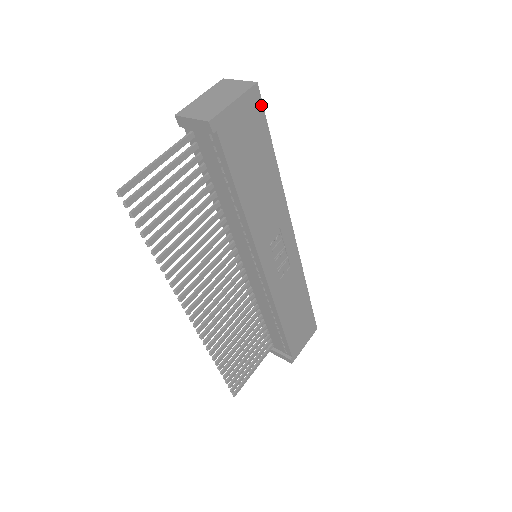
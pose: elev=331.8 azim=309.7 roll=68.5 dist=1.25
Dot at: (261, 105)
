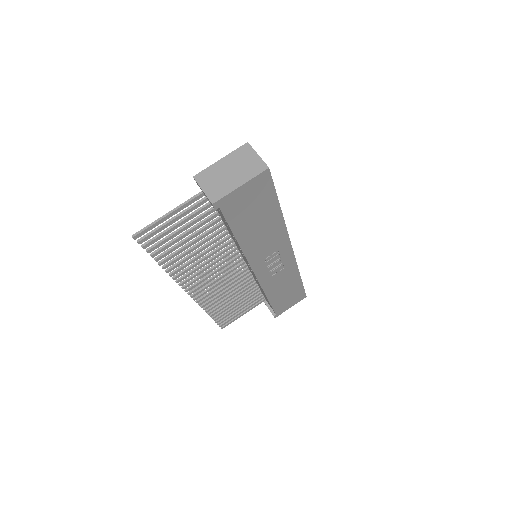
Dot at: (271, 181)
